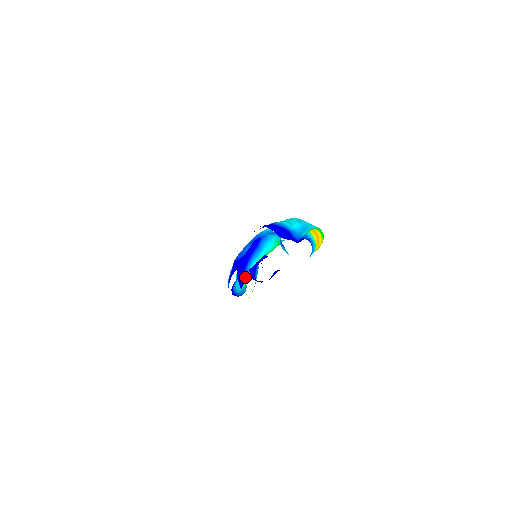
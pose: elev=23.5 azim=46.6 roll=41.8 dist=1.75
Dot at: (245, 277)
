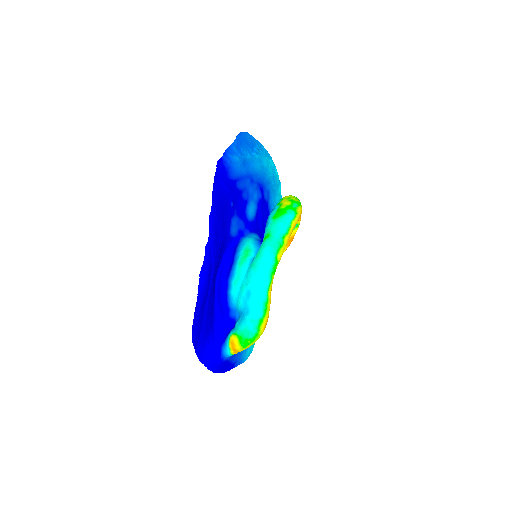
Dot at: occluded
